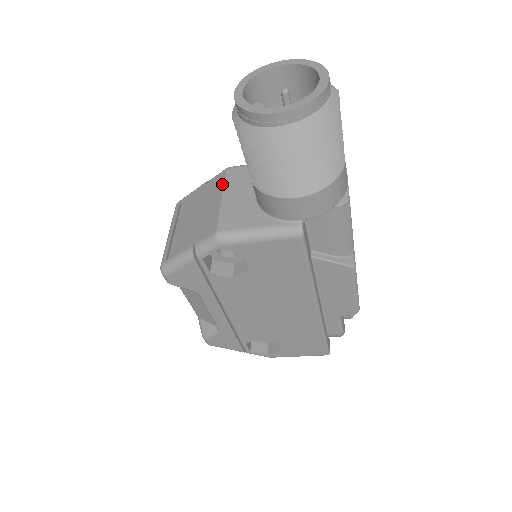
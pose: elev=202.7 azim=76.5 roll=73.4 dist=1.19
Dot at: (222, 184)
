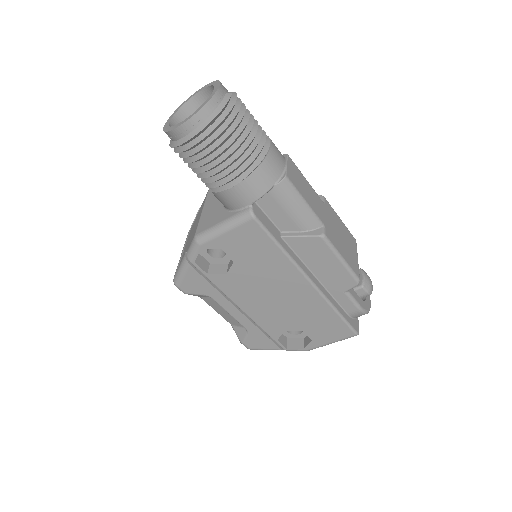
Dot at: (204, 202)
